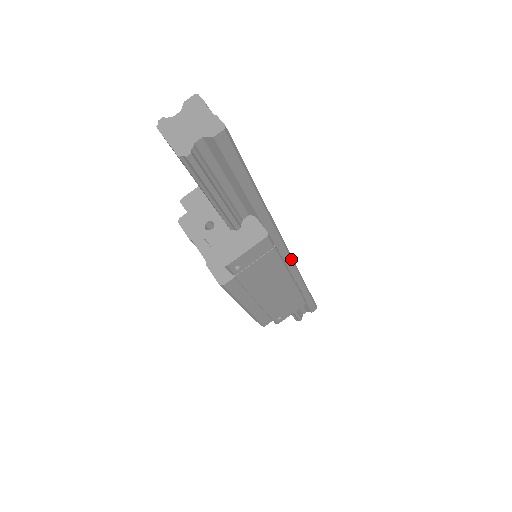
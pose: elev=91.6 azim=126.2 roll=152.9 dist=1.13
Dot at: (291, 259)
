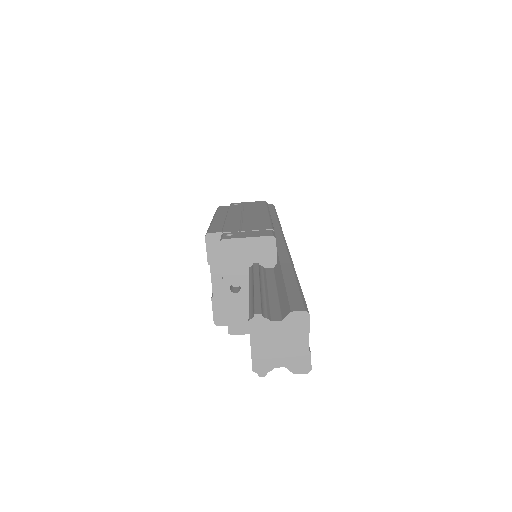
Dot at: occluded
